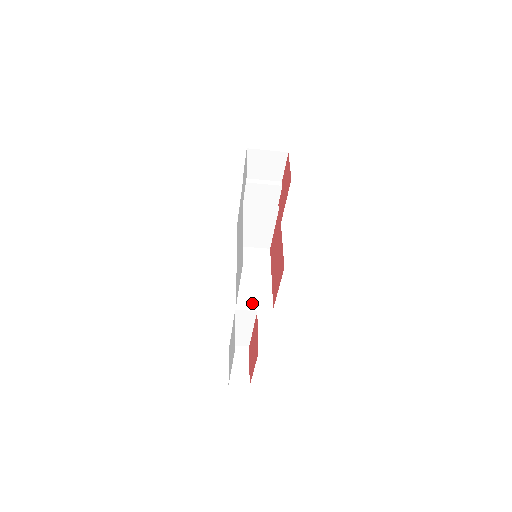
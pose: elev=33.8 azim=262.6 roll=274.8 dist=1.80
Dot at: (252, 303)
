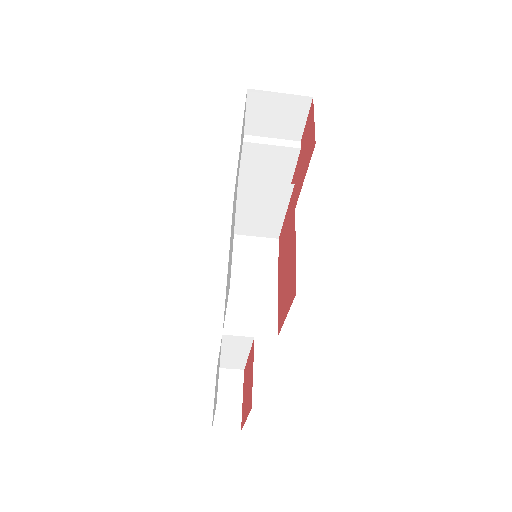
Dot at: (247, 327)
